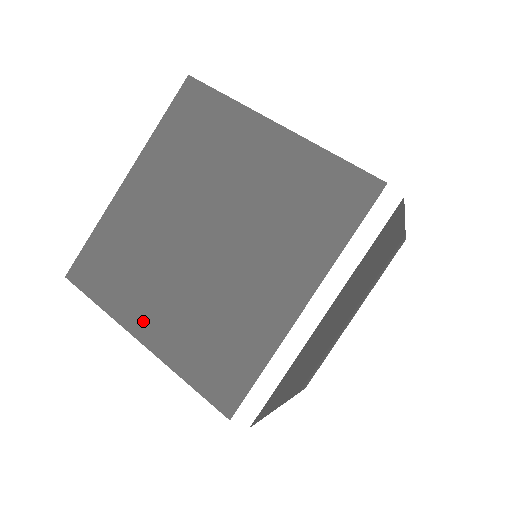
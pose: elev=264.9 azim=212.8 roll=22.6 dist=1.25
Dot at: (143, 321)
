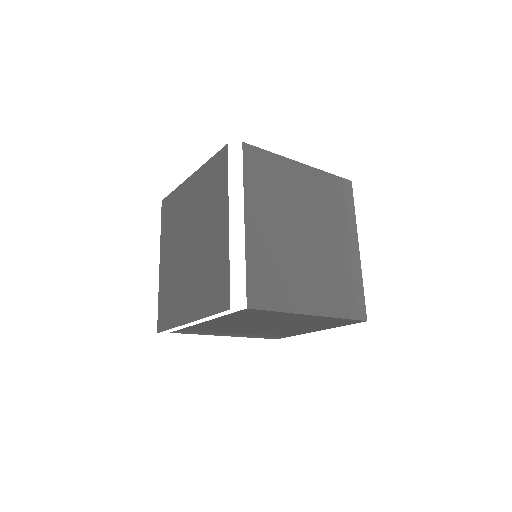
Dot at: (186, 312)
